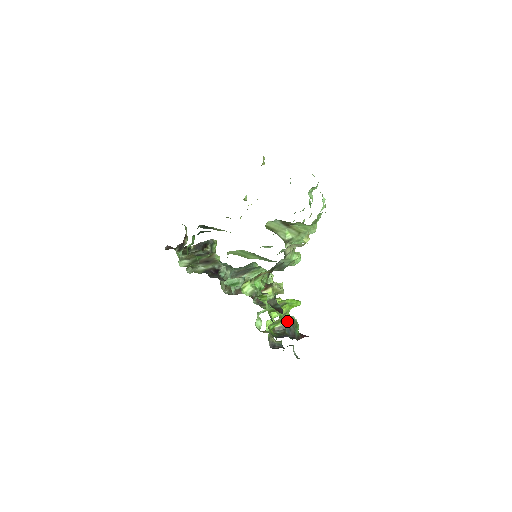
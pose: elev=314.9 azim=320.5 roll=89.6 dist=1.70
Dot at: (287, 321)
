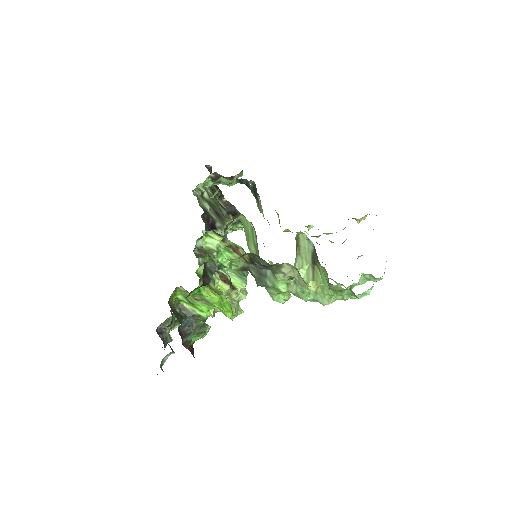
Dot at: (199, 314)
